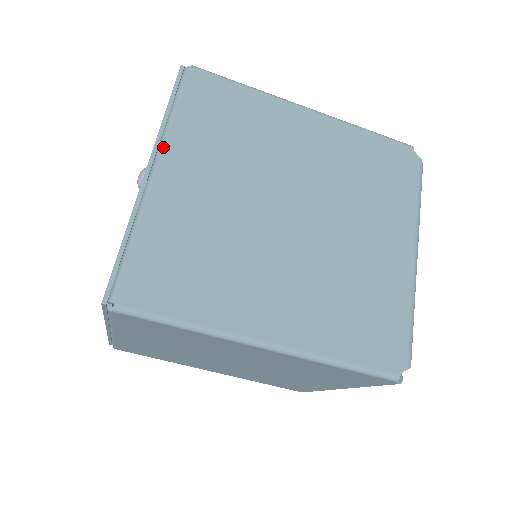
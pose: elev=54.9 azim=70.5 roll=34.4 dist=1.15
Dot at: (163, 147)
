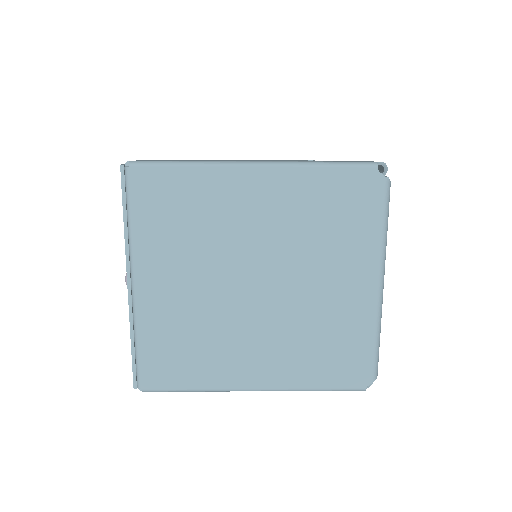
Dot at: (133, 260)
